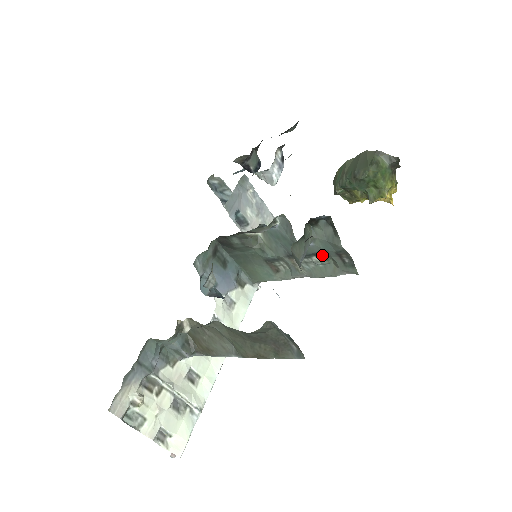
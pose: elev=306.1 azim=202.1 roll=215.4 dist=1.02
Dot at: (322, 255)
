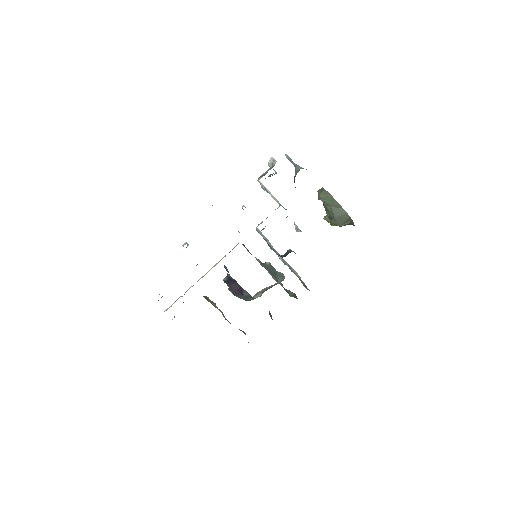
Dot at: occluded
